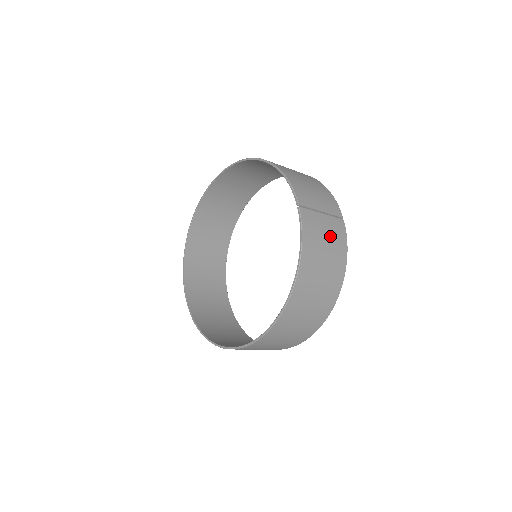
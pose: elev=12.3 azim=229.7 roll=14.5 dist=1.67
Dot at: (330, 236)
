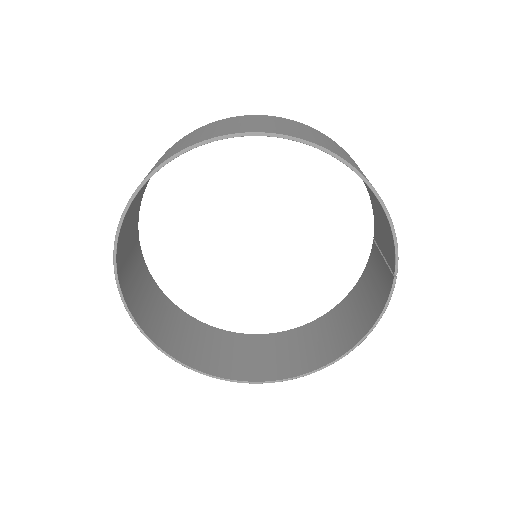
Dot at: occluded
